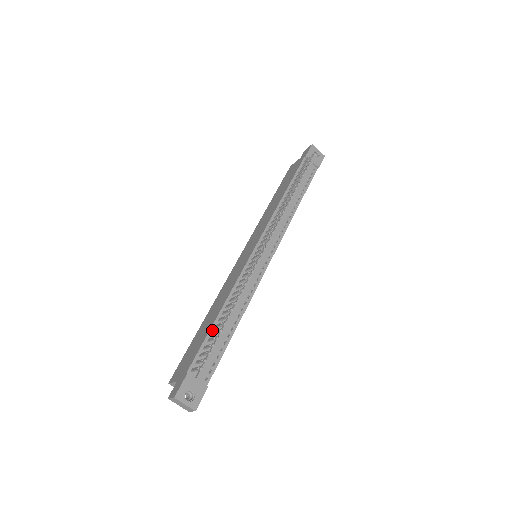
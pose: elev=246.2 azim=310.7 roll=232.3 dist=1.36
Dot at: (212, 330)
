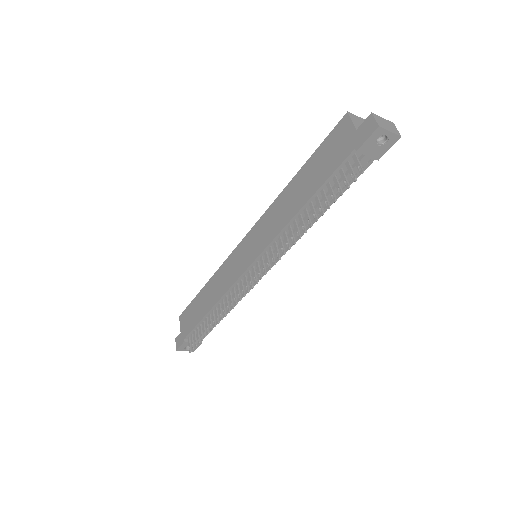
Dot at: (203, 320)
